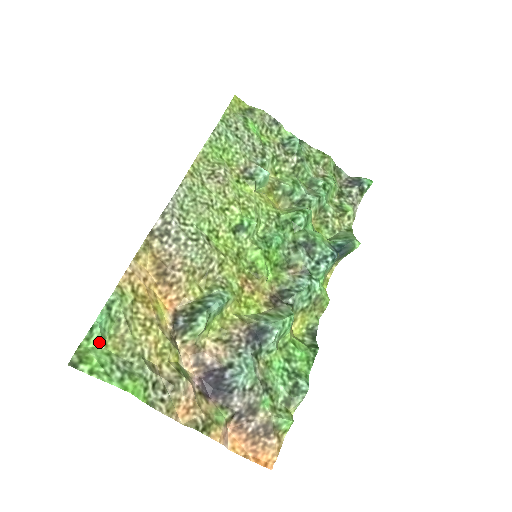
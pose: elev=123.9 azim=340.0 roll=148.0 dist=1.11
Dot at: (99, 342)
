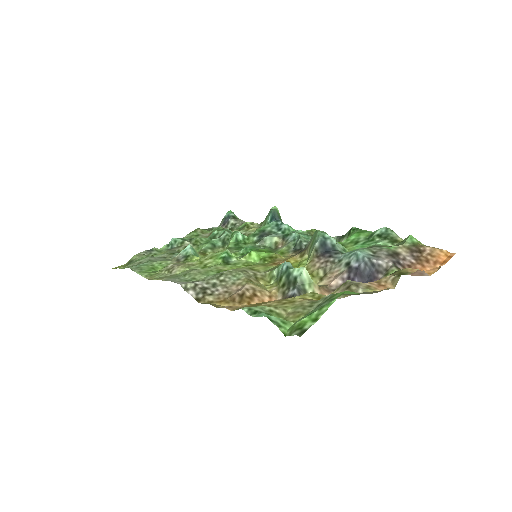
Dot at: (287, 323)
